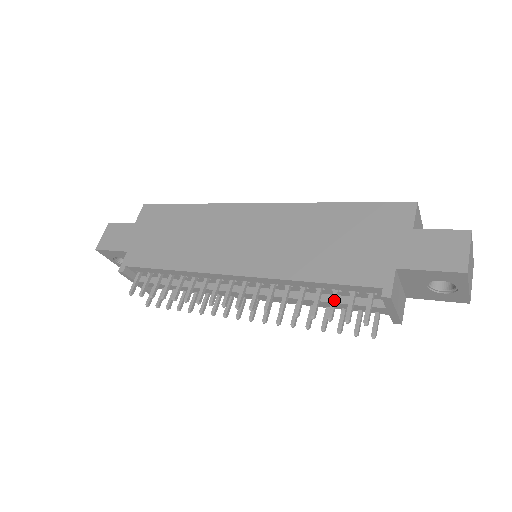
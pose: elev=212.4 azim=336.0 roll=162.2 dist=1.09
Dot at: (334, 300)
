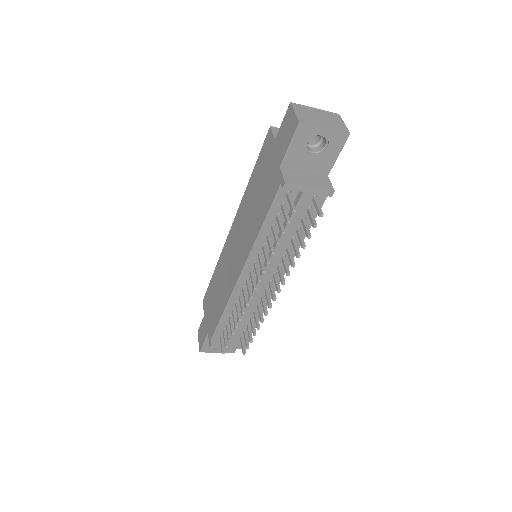
Dot at: (278, 222)
